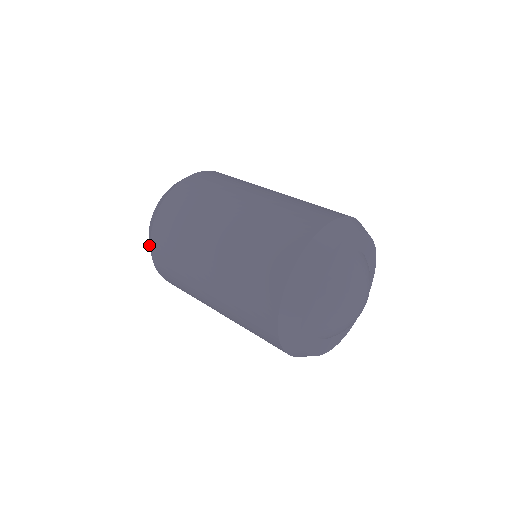
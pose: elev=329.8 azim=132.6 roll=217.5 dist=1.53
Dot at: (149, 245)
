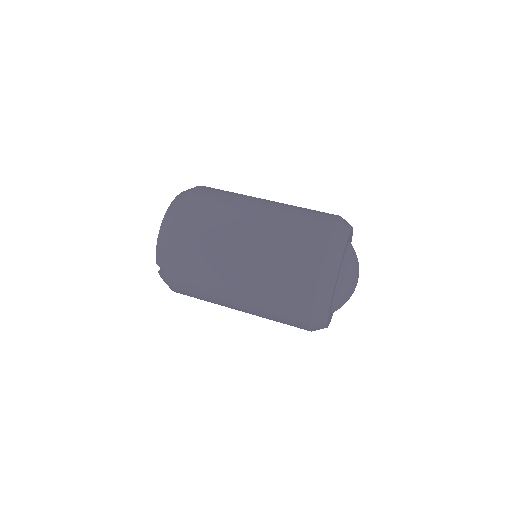
Dot at: (161, 238)
